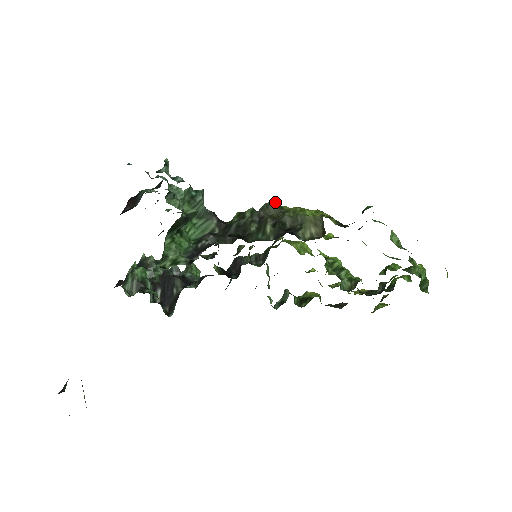
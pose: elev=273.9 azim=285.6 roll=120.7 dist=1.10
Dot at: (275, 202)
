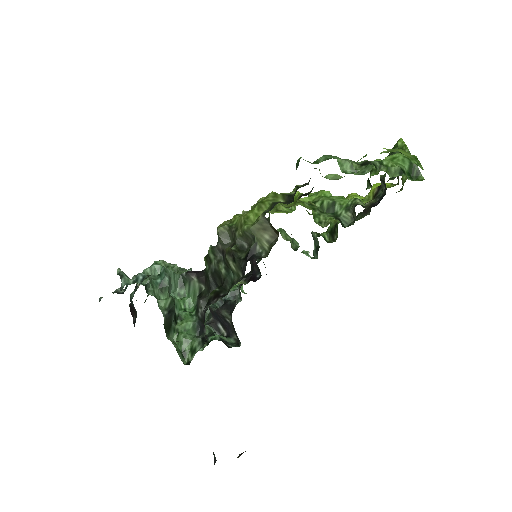
Dot at: (221, 227)
